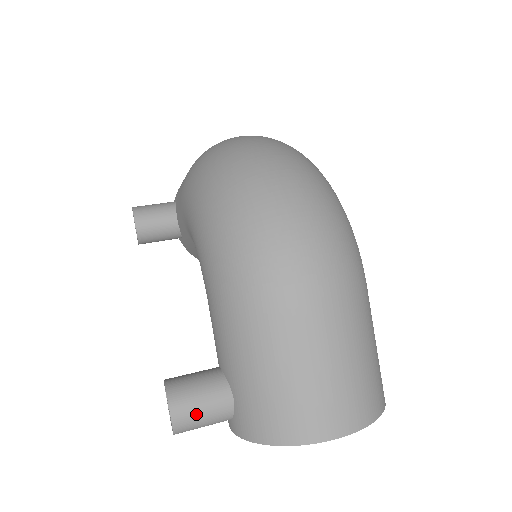
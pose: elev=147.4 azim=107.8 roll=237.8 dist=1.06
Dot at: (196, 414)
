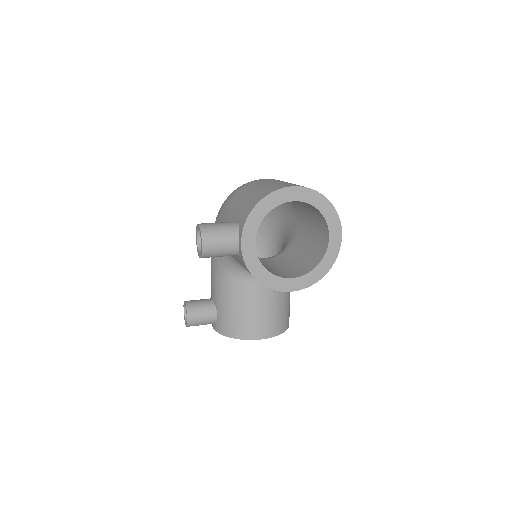
Dot at: (214, 224)
